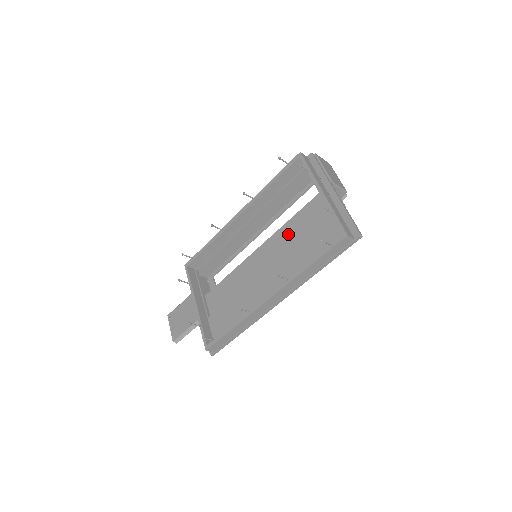
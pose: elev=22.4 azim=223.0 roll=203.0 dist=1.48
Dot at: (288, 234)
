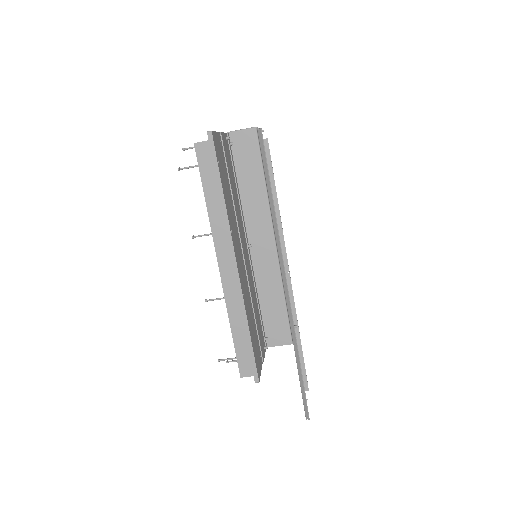
Dot at: occluded
